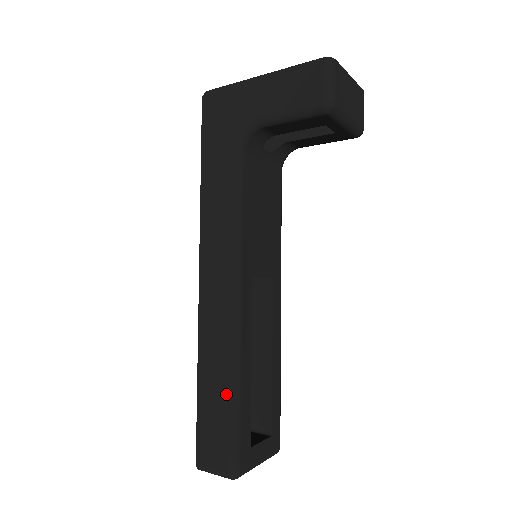
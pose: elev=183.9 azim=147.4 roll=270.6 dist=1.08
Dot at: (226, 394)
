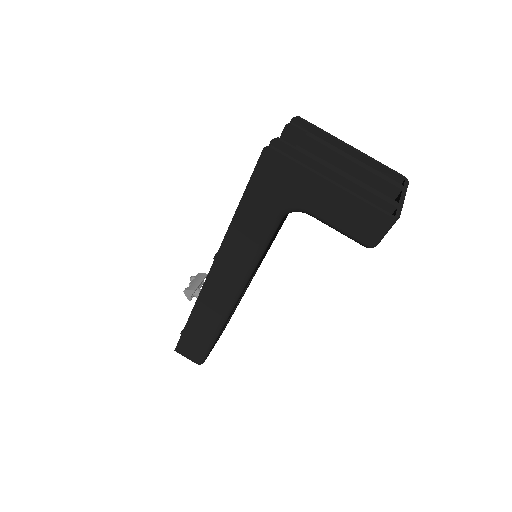
Dot at: (208, 337)
